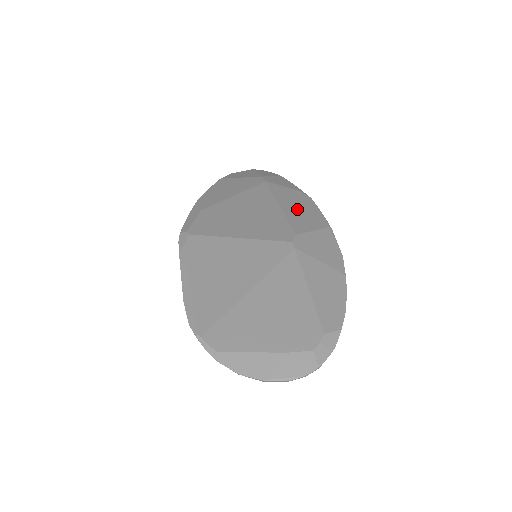
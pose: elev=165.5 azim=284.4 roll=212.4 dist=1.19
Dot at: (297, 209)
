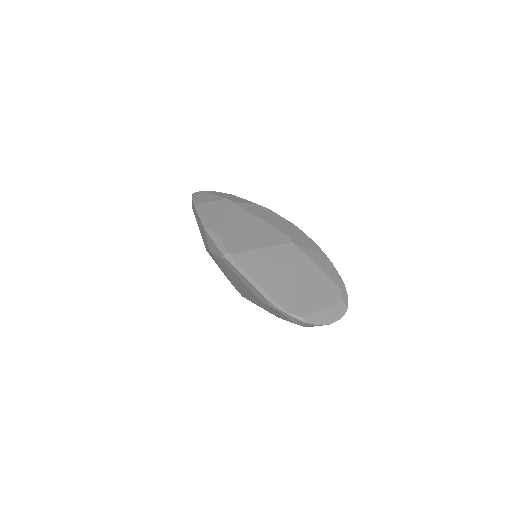
Dot at: (271, 219)
